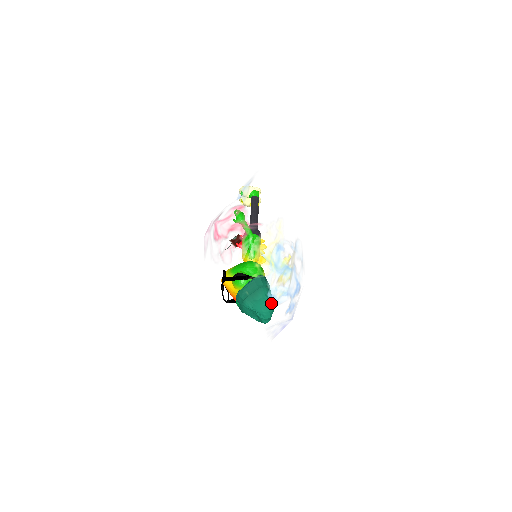
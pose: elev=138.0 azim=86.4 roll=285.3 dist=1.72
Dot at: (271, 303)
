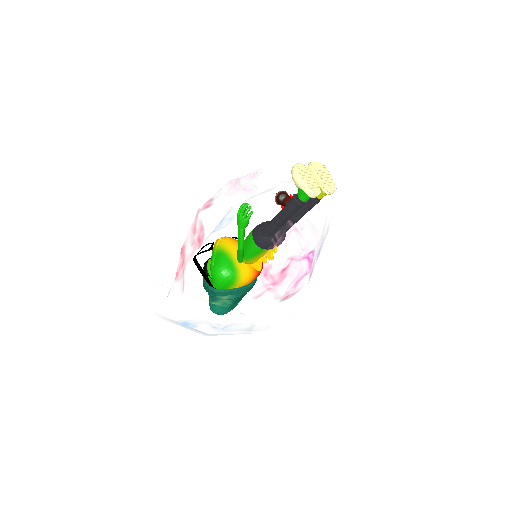
Dot at: occluded
